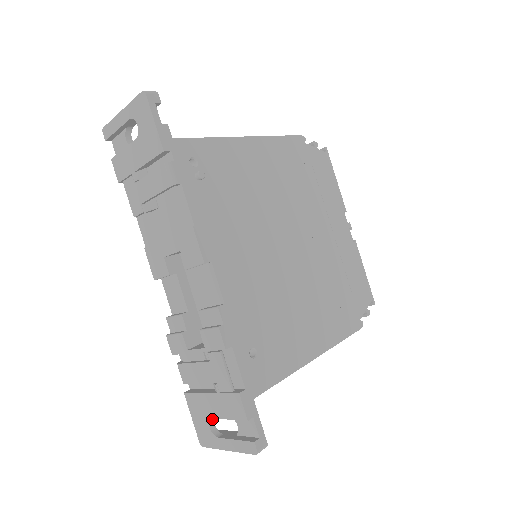
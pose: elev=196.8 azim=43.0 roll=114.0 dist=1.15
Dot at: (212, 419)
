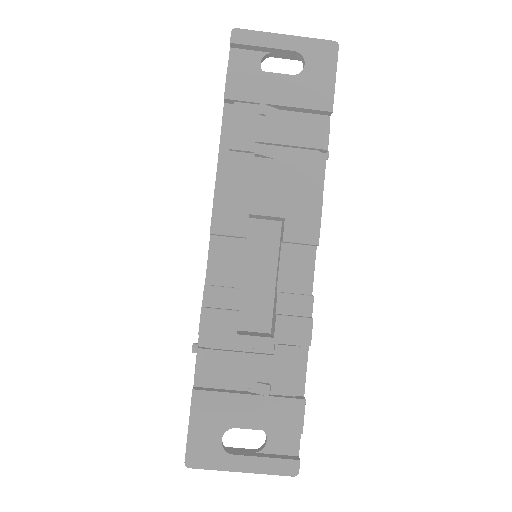
Dot at: (225, 430)
